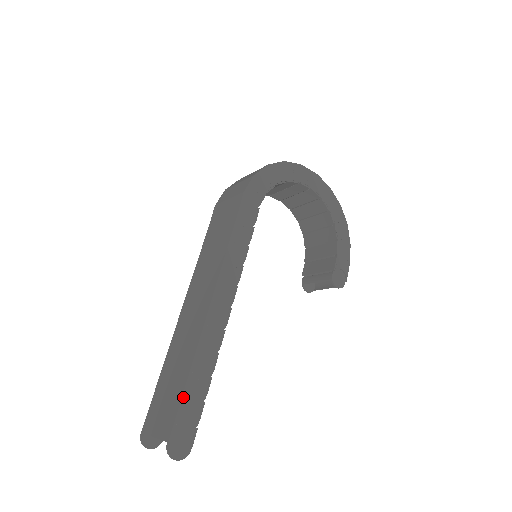
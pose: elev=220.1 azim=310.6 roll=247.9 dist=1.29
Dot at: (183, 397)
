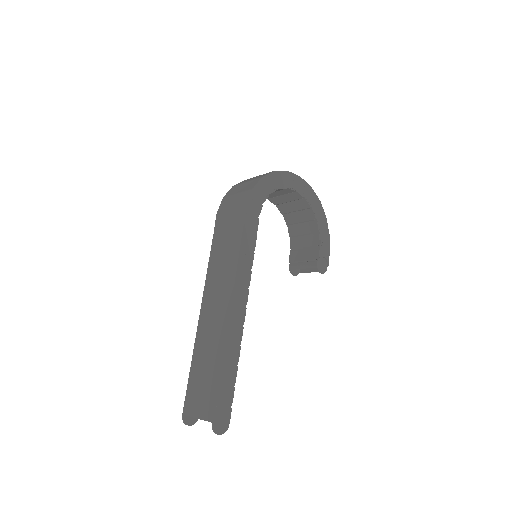
Dot at: (219, 387)
